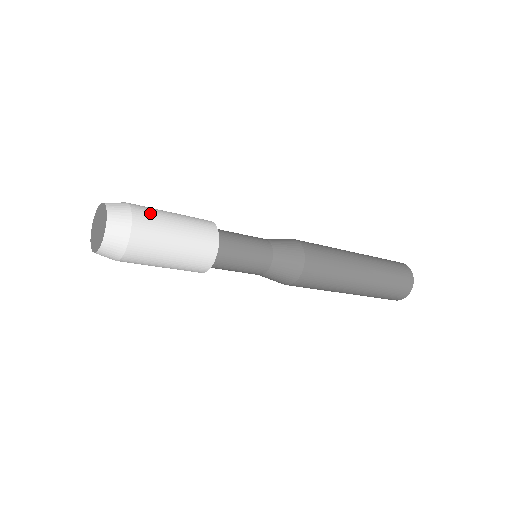
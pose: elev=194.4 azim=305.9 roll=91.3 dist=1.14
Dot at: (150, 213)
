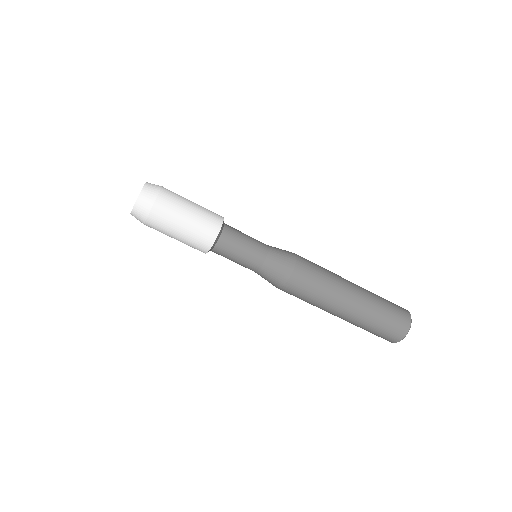
Dot at: occluded
